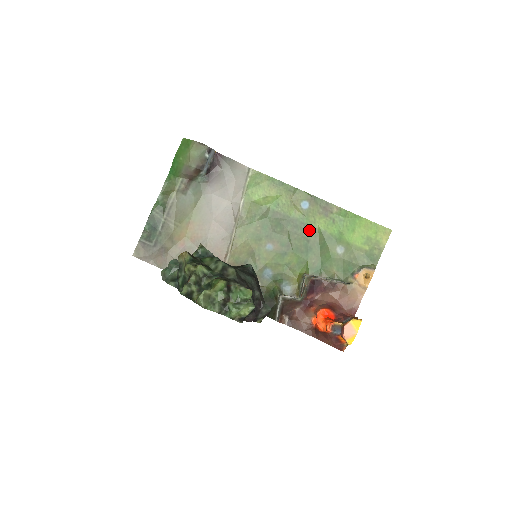
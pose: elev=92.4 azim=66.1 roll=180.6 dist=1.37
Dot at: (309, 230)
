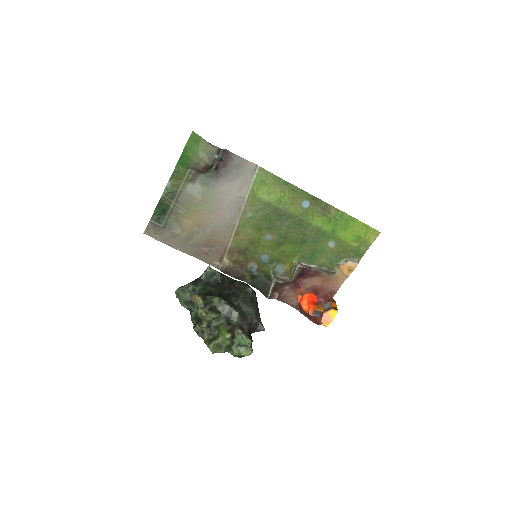
Dot at: (306, 226)
